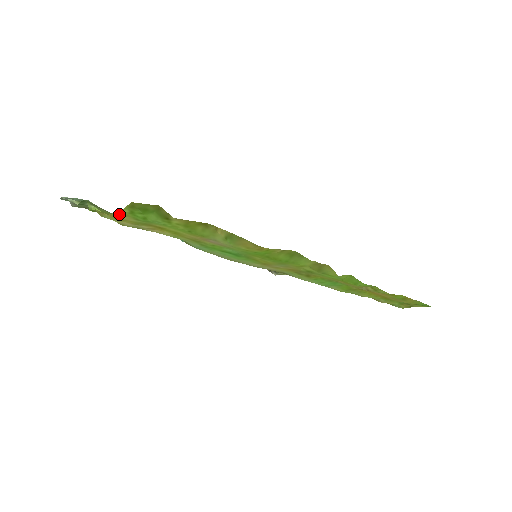
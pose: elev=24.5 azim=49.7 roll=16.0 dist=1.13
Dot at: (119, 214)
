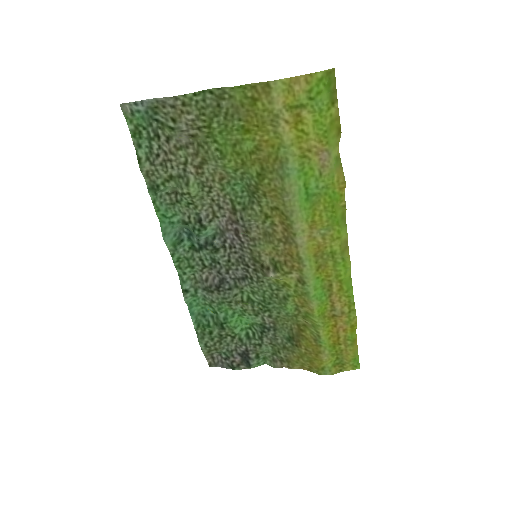
Dot at: (304, 79)
